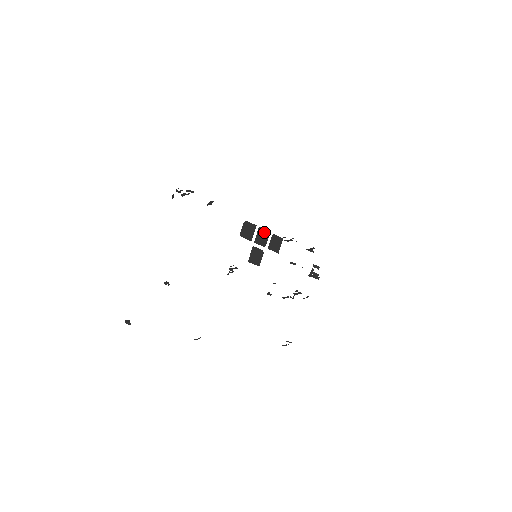
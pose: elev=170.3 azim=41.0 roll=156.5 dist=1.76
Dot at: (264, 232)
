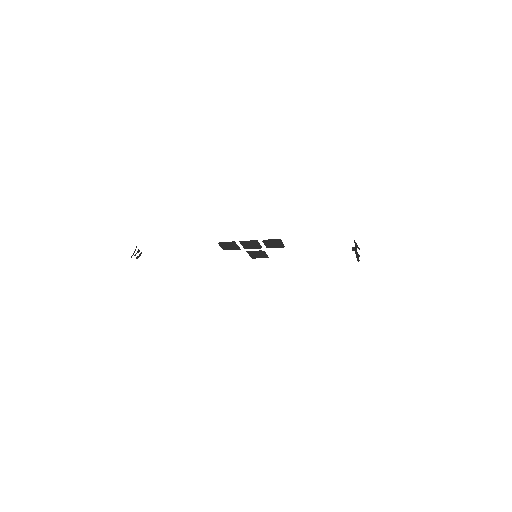
Dot at: (249, 242)
